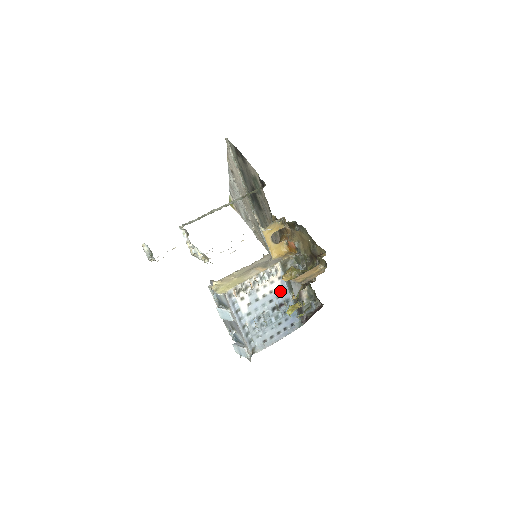
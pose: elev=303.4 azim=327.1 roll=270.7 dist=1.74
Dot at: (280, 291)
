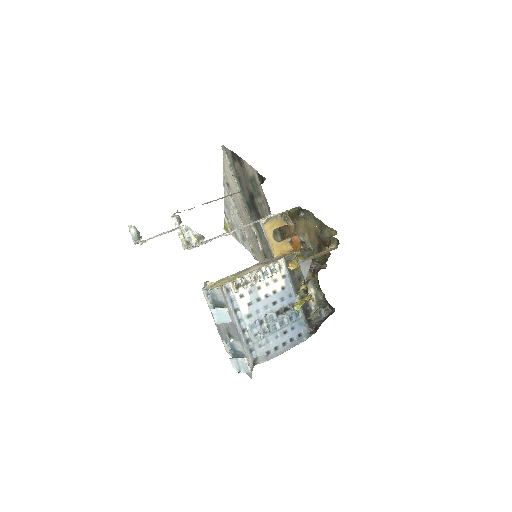
Dot at: (284, 292)
